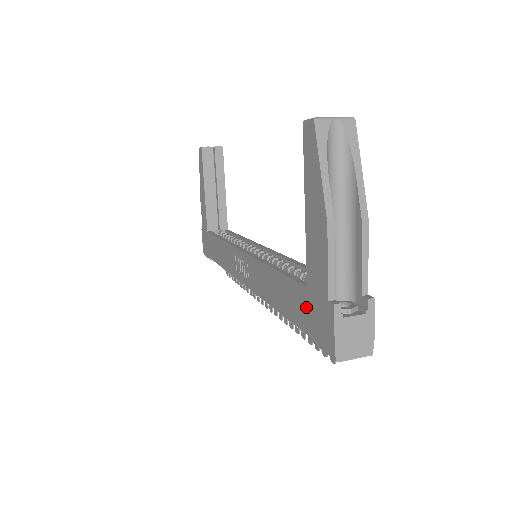
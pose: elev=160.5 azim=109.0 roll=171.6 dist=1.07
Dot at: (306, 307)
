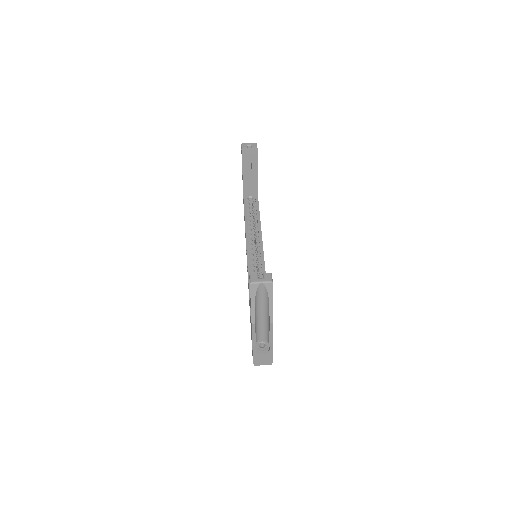
Dot at: occluded
